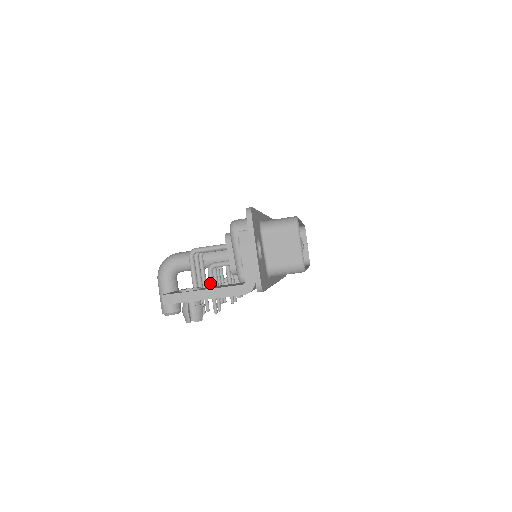
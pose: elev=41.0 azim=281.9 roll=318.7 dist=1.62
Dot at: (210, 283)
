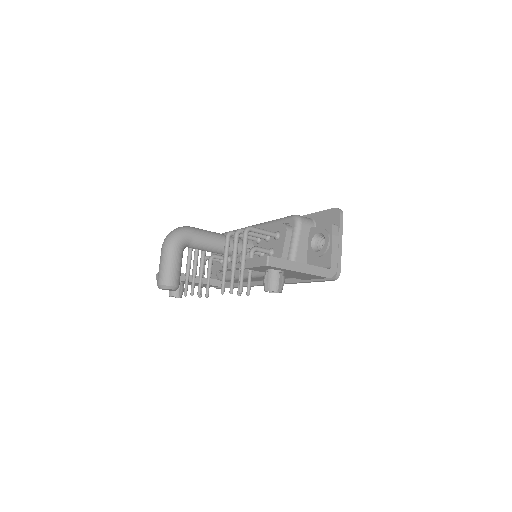
Dot at: occluded
